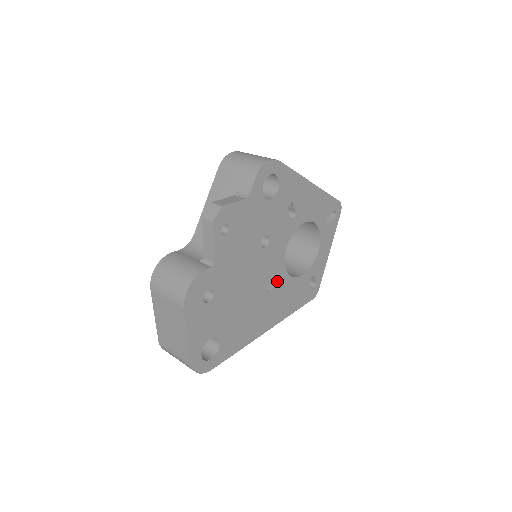
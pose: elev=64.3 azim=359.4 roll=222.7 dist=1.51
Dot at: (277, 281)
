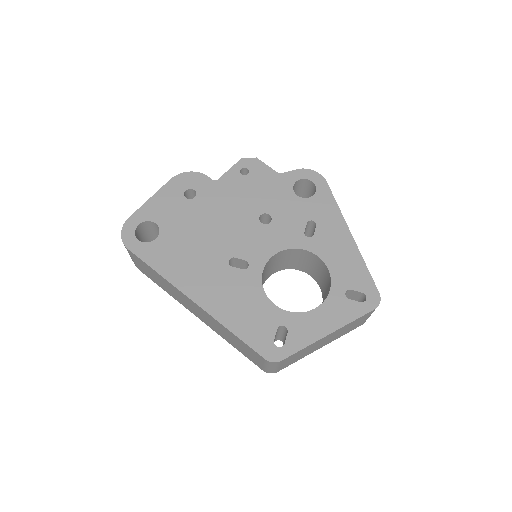
Dot at: (246, 269)
